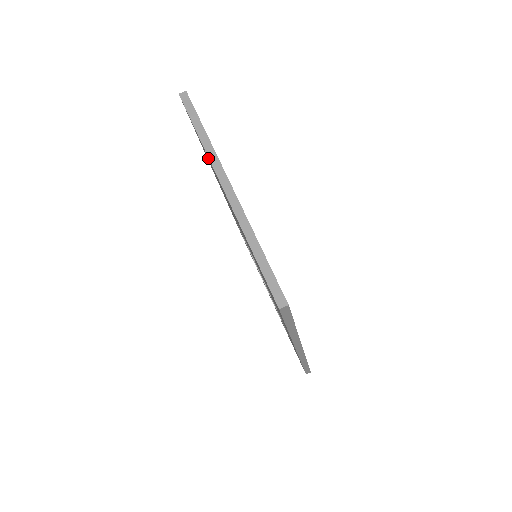
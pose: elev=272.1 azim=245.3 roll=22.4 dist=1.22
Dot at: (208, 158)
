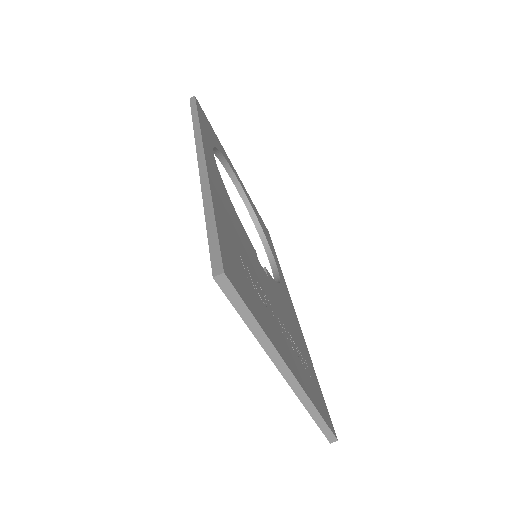
Dot at: occluded
